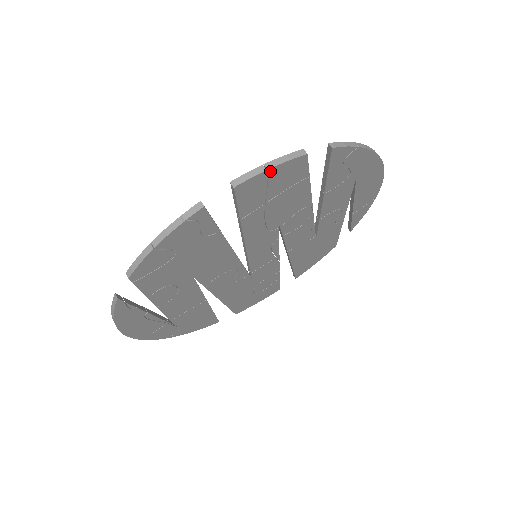
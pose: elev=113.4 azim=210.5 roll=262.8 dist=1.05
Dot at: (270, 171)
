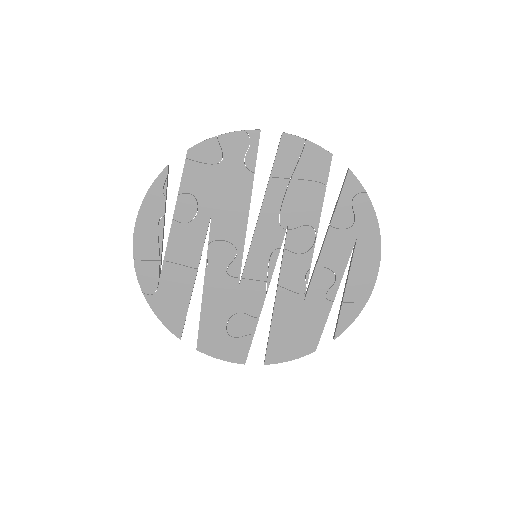
Dot at: (307, 144)
